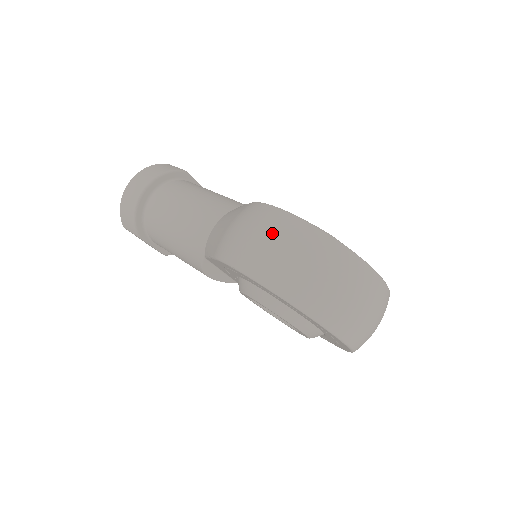
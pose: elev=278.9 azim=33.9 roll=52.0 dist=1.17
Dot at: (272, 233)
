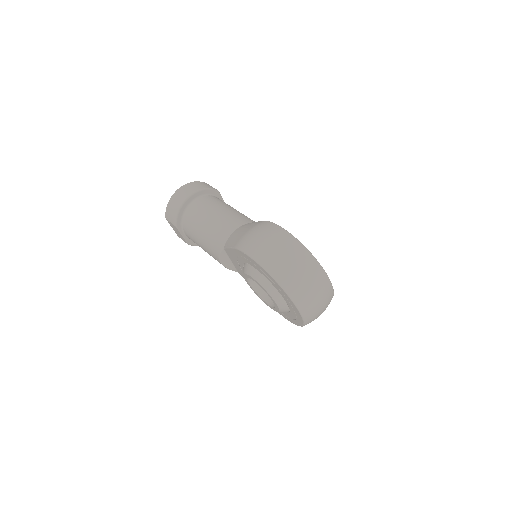
Dot at: (275, 240)
